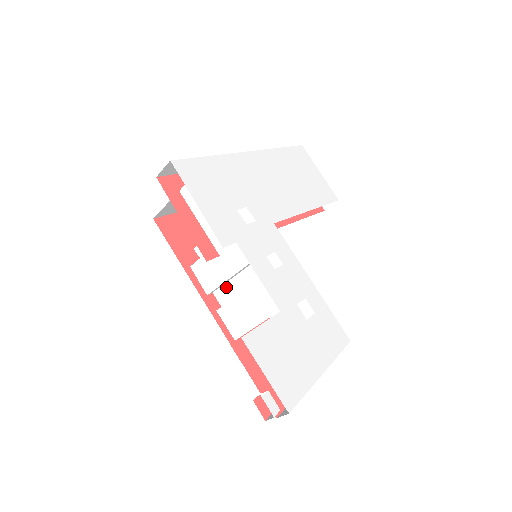
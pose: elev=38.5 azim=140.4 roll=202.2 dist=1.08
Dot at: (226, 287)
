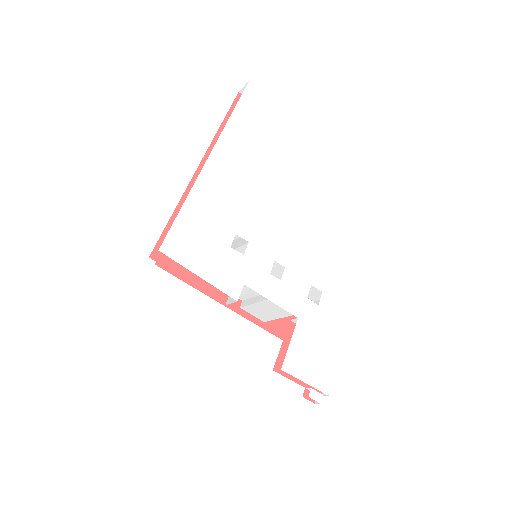
Dot at: occluded
